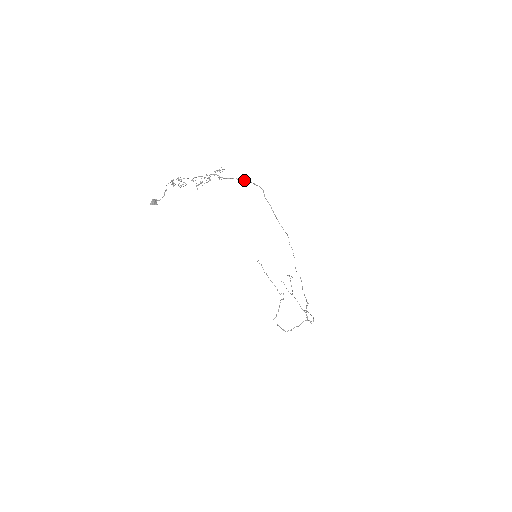
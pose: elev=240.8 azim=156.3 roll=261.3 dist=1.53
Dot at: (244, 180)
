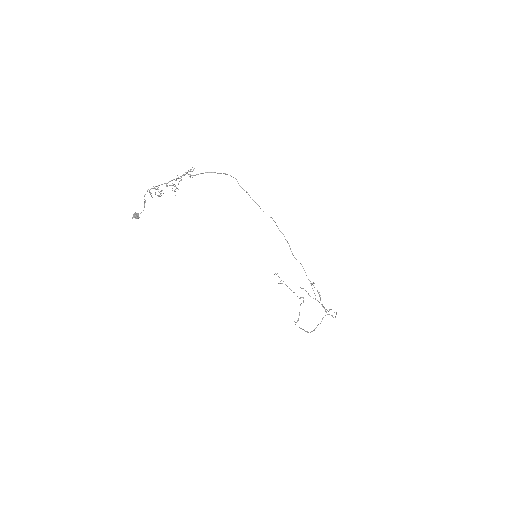
Dot at: (213, 172)
